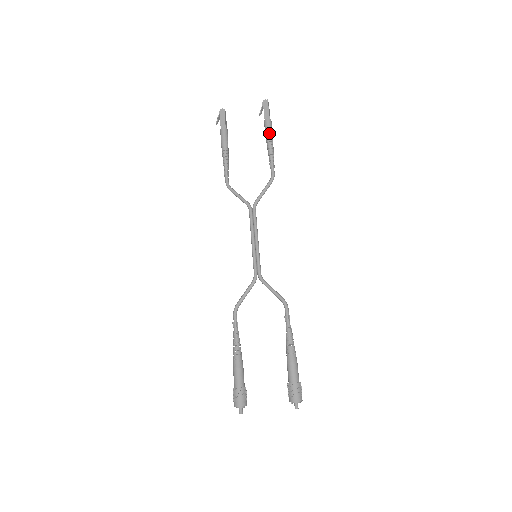
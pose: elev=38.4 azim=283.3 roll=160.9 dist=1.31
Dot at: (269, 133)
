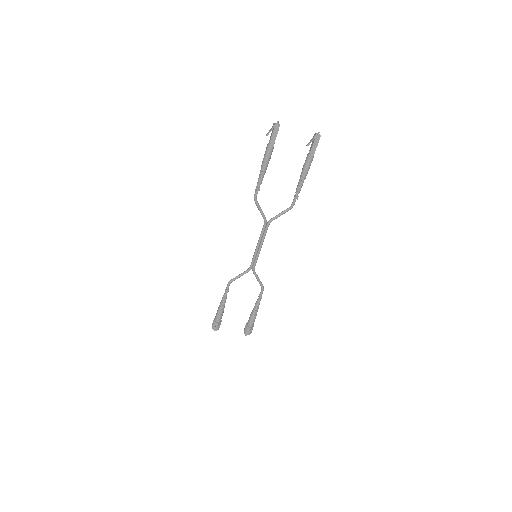
Dot at: (307, 171)
